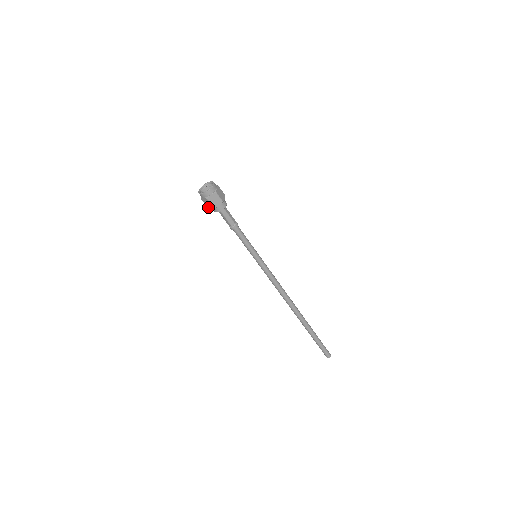
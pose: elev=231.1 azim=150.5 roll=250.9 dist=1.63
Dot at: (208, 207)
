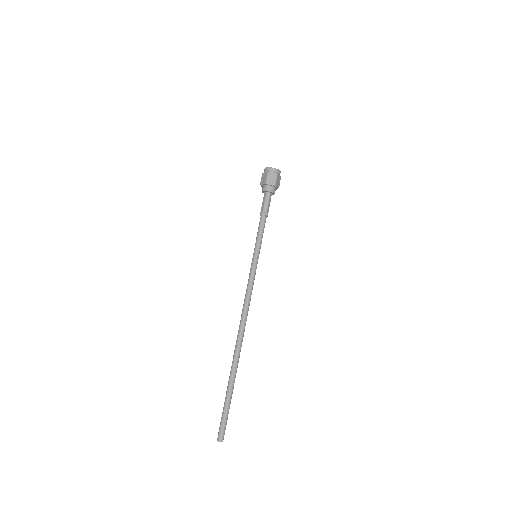
Dot at: (268, 182)
